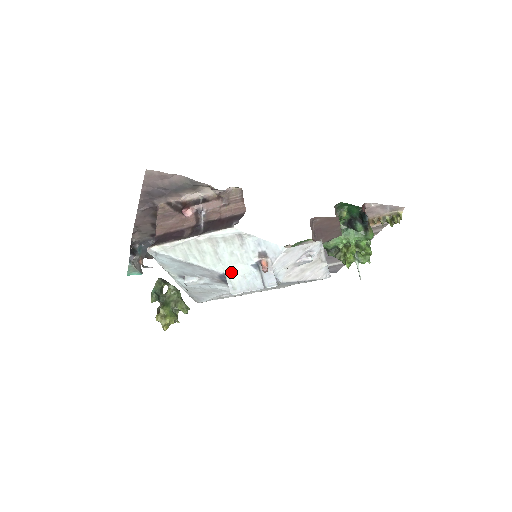
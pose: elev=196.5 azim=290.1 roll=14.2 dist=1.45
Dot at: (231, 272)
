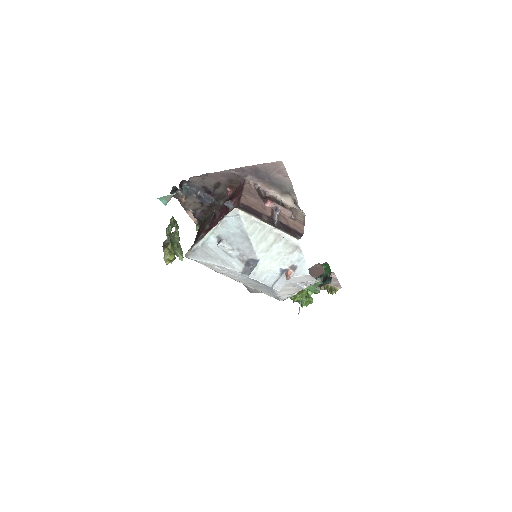
Dot at: (264, 263)
